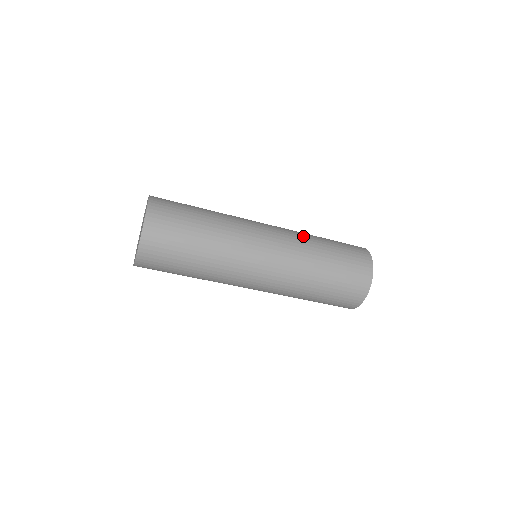
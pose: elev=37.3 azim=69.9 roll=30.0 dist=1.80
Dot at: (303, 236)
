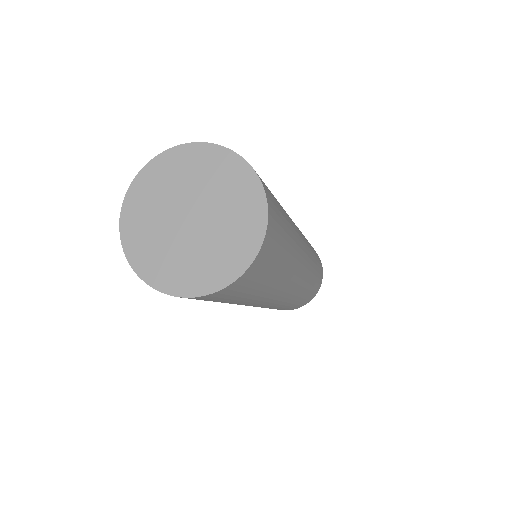
Dot at: occluded
